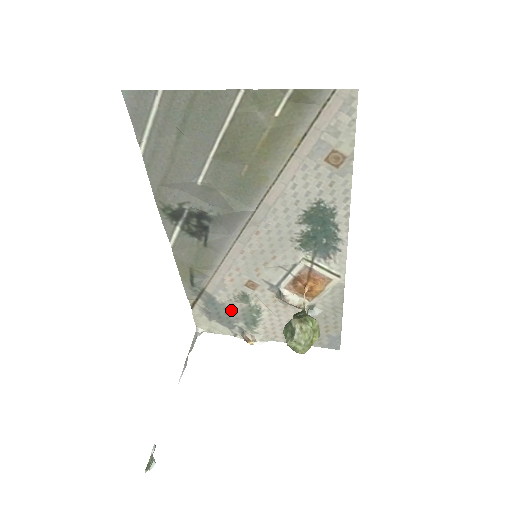
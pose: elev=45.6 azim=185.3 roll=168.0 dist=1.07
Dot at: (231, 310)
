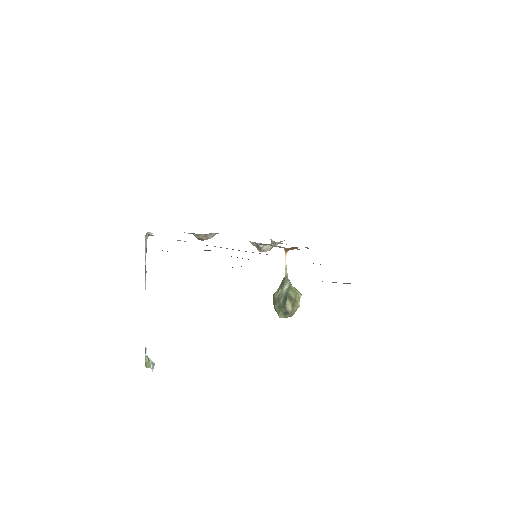
Dot at: occluded
